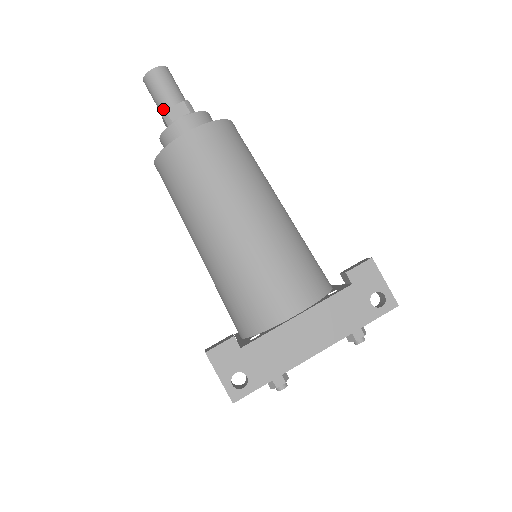
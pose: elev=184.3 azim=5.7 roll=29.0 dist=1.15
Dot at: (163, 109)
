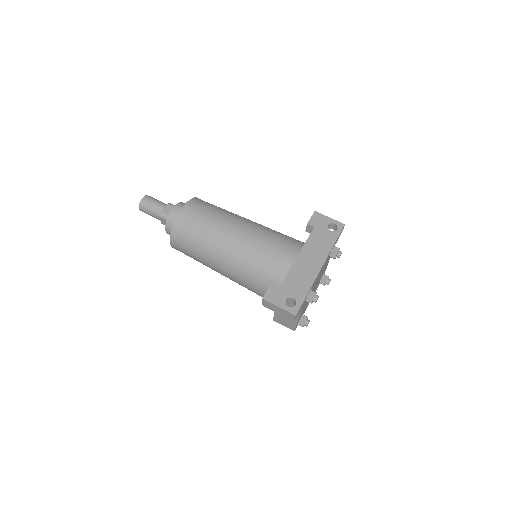
Dot at: (159, 214)
